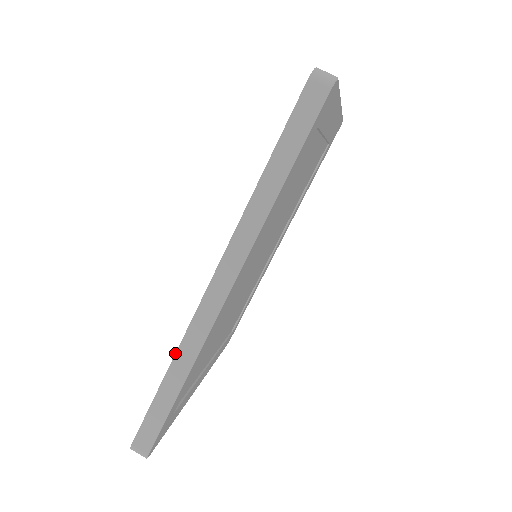
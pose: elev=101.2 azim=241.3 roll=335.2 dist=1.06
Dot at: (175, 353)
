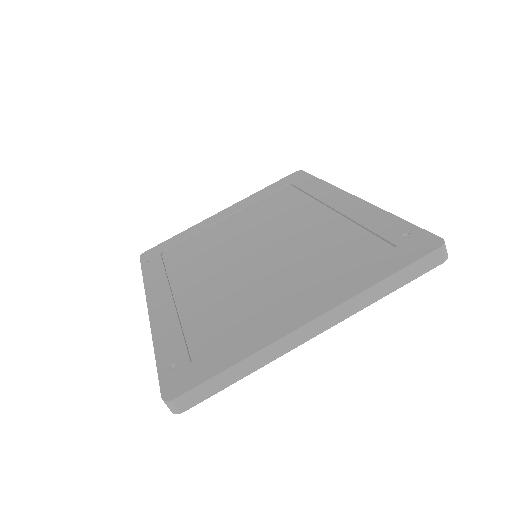
Dot at: (144, 284)
